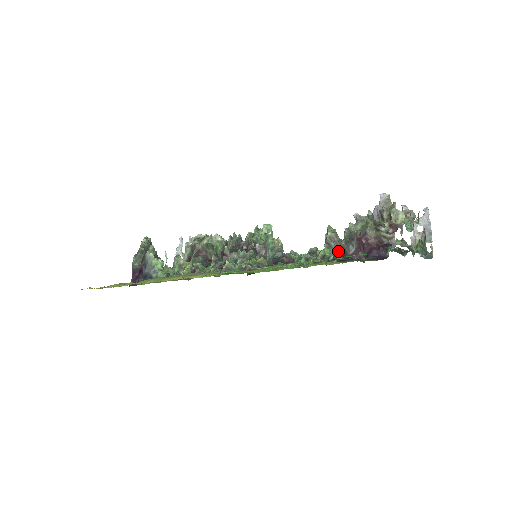
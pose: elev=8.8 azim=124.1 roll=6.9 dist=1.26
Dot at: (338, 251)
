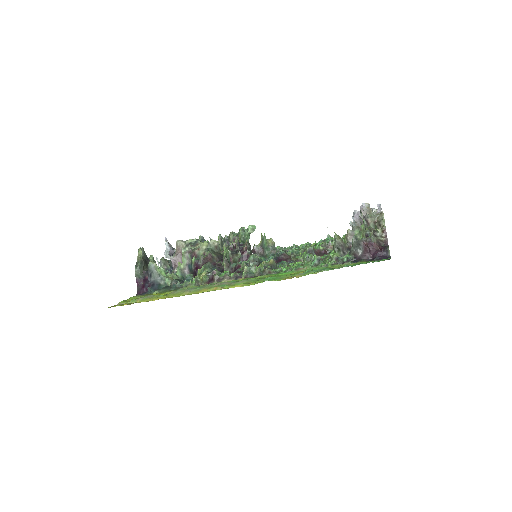
Dot at: (348, 254)
